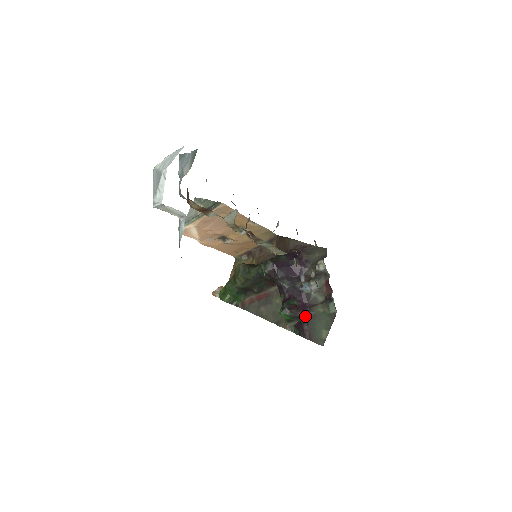
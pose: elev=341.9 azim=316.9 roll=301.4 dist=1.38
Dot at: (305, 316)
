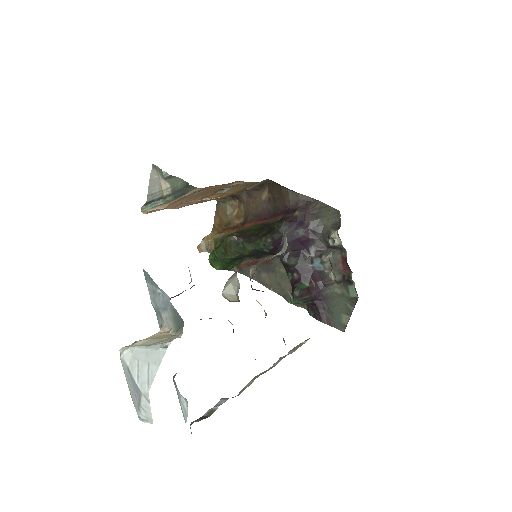
Dot at: (320, 298)
